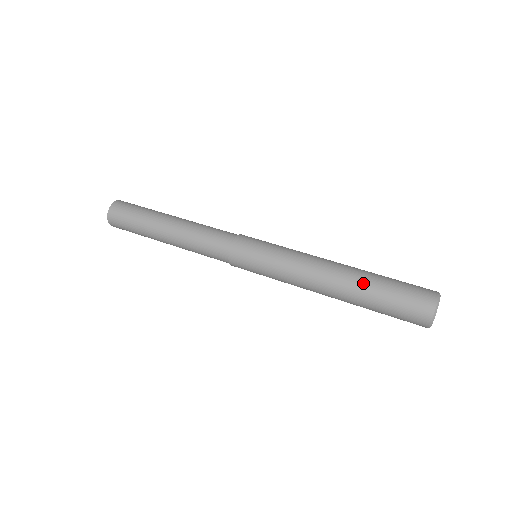
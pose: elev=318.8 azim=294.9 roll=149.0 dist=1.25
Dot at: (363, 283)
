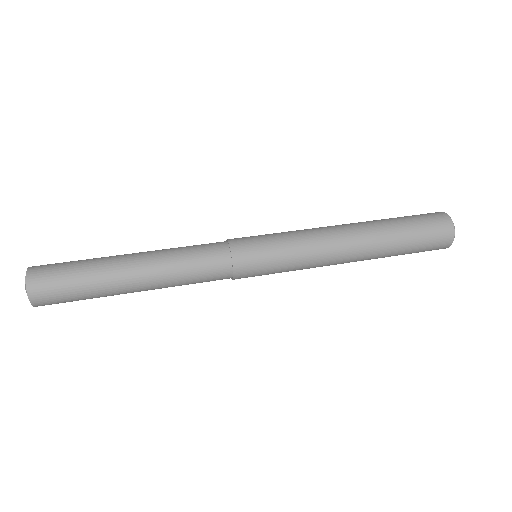
Dot at: (387, 237)
